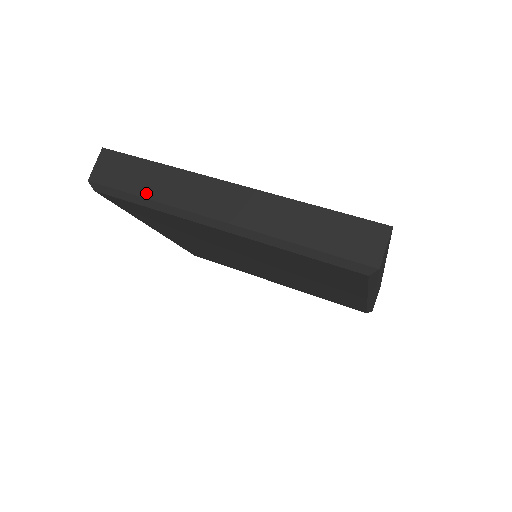
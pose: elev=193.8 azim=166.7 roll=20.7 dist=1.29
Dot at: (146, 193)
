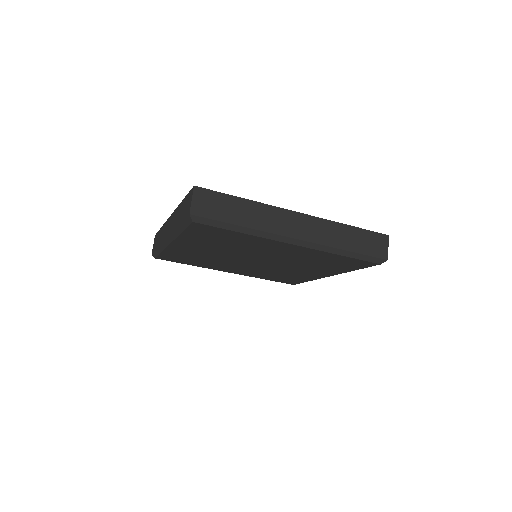
Dot at: (158, 245)
